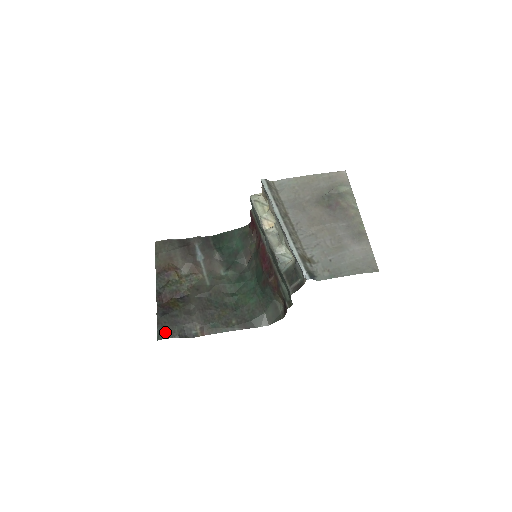
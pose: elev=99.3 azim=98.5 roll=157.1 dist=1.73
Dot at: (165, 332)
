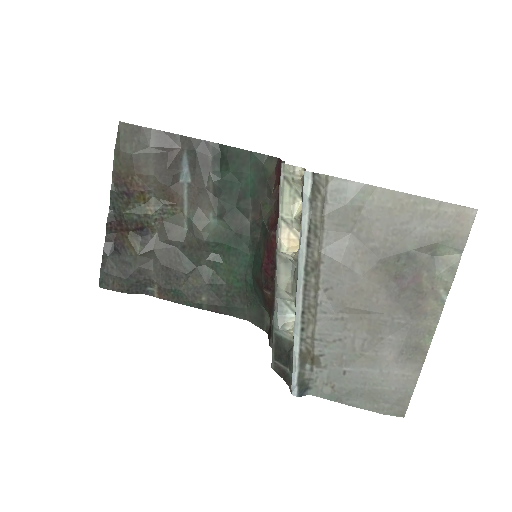
Dot at: (110, 281)
